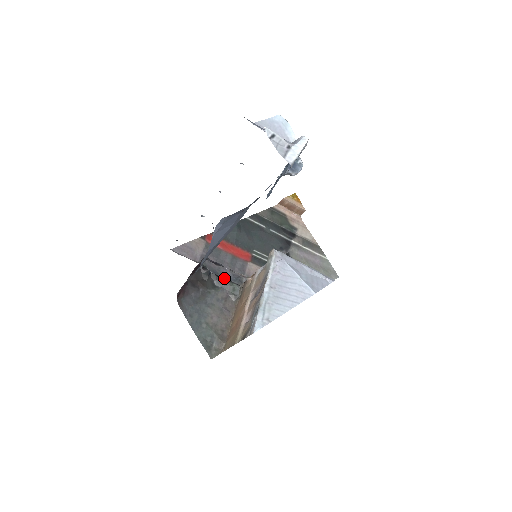
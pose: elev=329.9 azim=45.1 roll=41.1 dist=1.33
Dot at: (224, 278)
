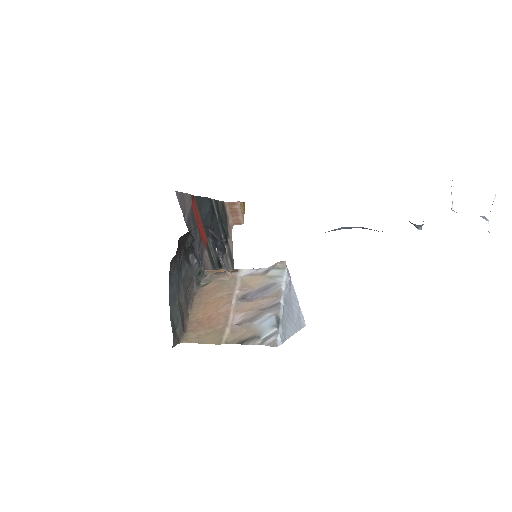
Dot at: (195, 255)
